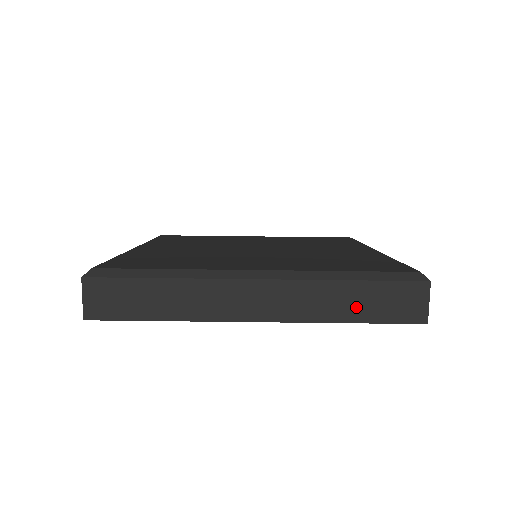
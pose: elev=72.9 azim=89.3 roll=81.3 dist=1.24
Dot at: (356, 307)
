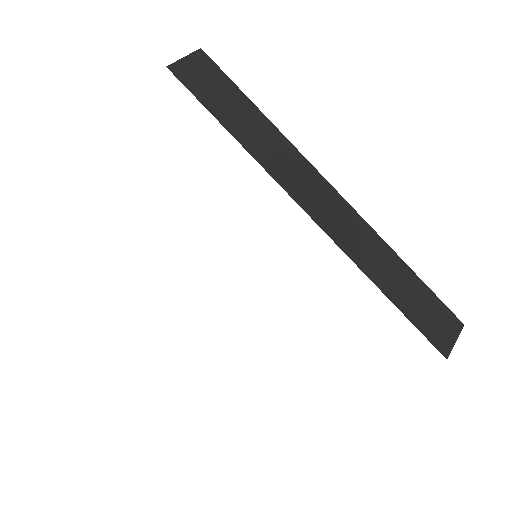
Dot at: (398, 287)
